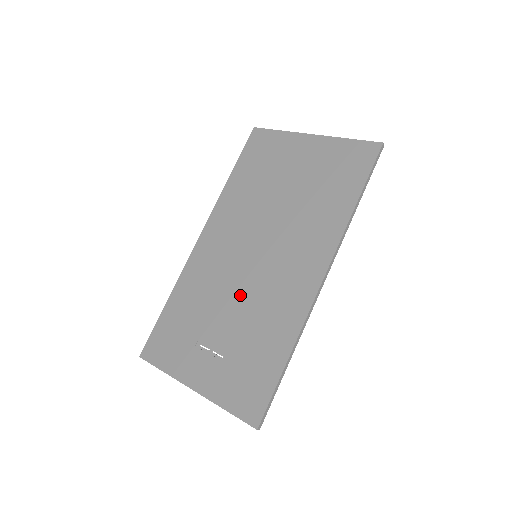
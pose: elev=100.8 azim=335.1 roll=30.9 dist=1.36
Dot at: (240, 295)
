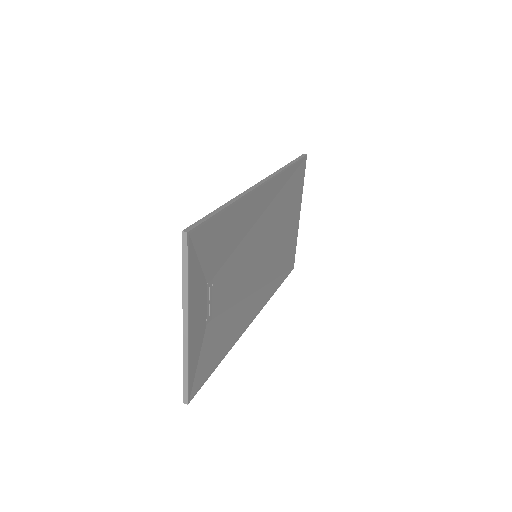
Dot at: occluded
